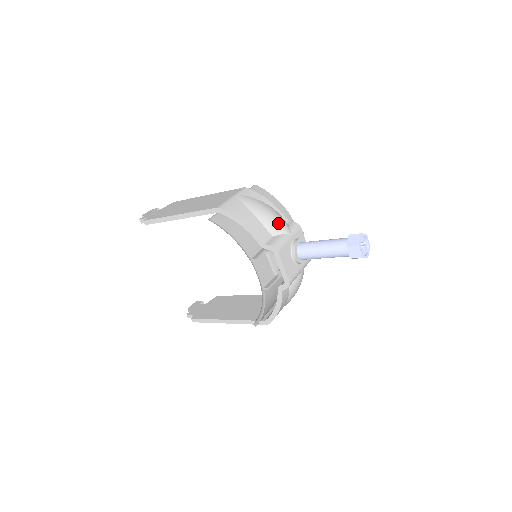
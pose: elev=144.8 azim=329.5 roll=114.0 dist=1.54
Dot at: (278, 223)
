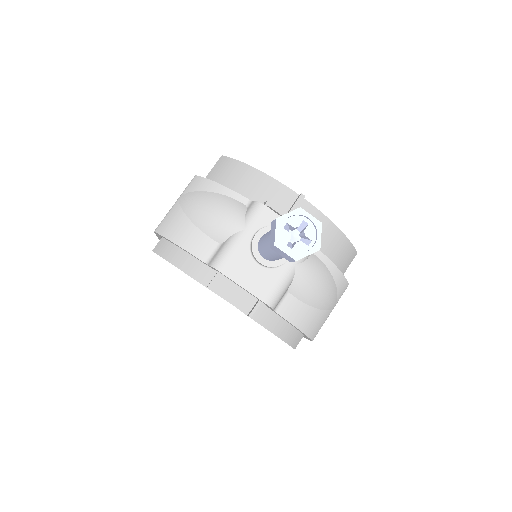
Dot at: (222, 221)
